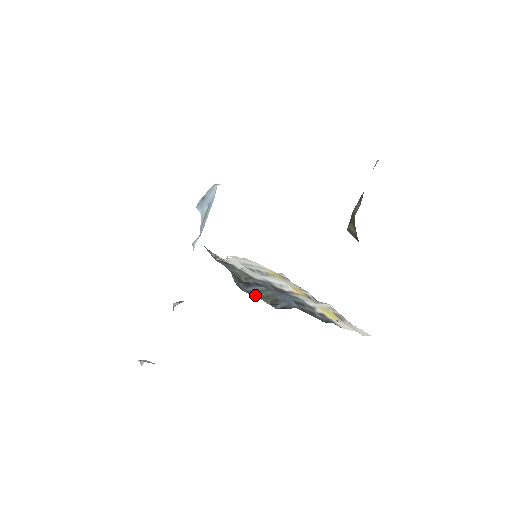
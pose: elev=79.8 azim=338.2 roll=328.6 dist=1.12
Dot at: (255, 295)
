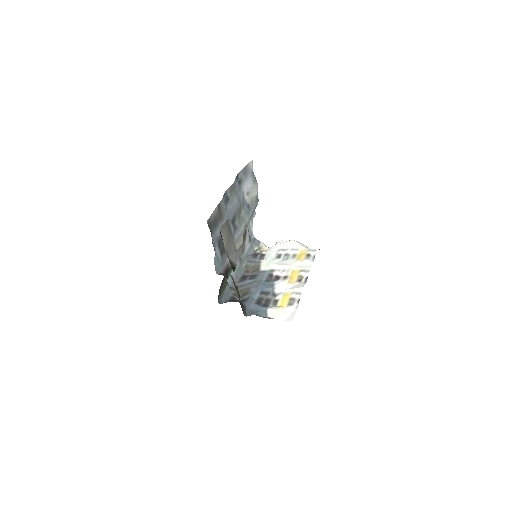
Dot at: (238, 289)
